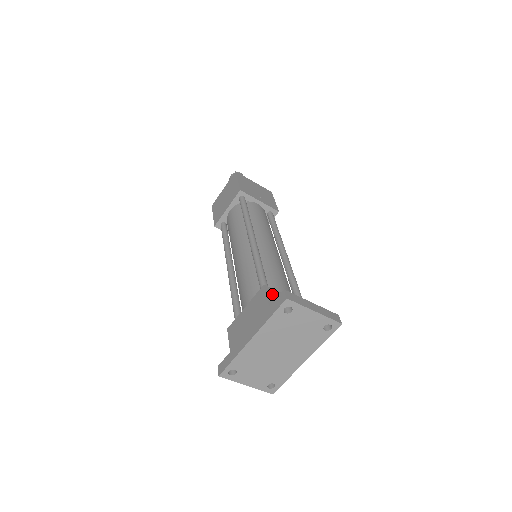
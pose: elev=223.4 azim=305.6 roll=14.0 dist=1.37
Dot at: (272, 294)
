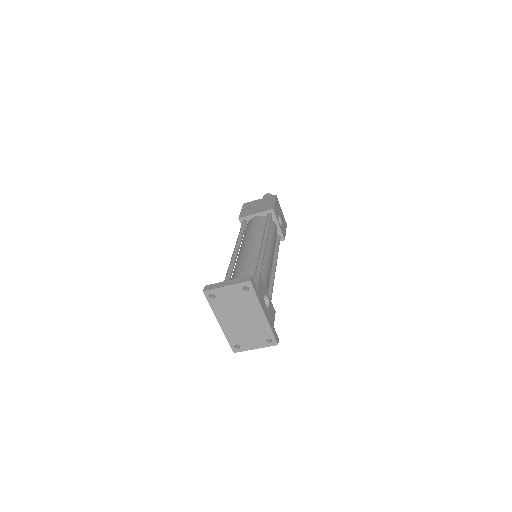
Dot at: occluded
